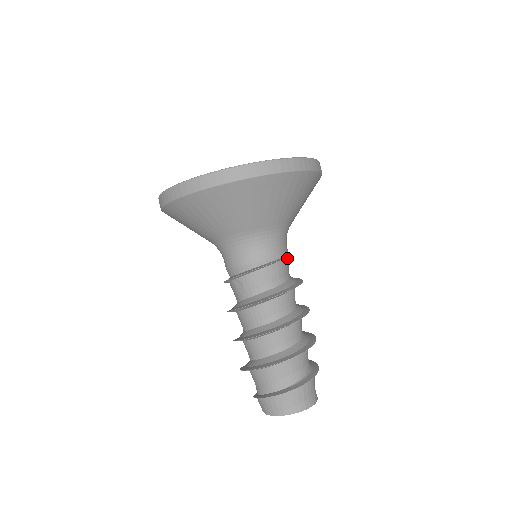
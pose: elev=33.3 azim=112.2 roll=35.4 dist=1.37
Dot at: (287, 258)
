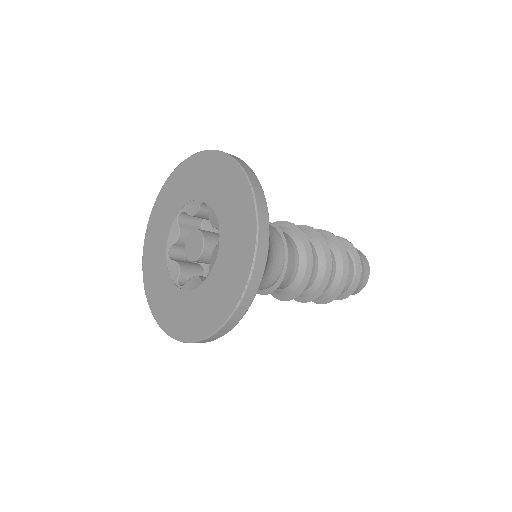
Dot at: (286, 252)
